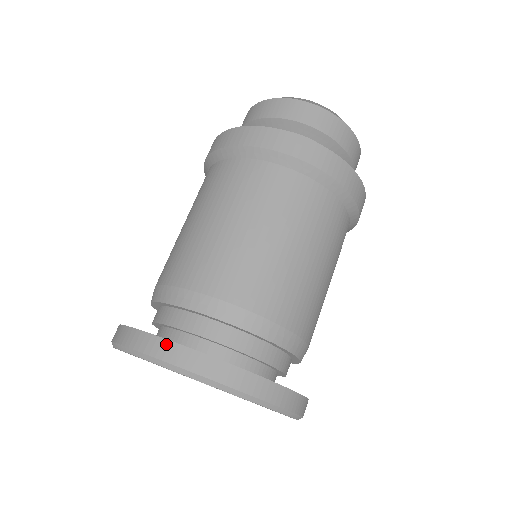
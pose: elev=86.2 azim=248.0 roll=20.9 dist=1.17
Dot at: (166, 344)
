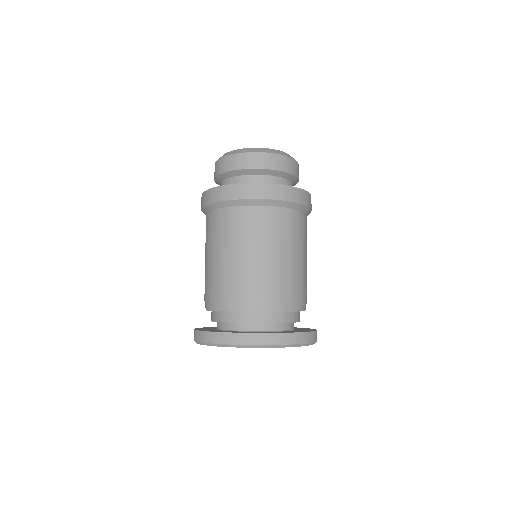
Dot at: (225, 335)
